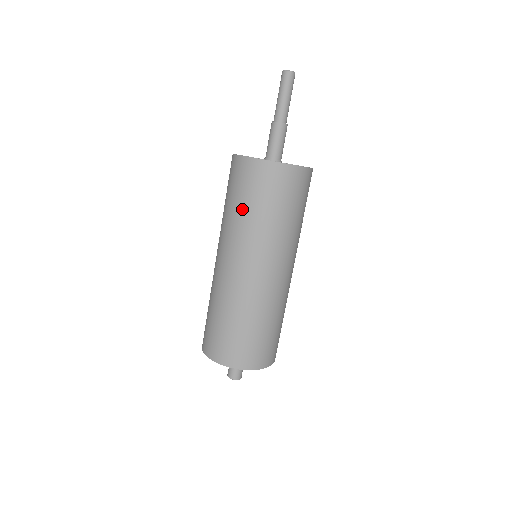
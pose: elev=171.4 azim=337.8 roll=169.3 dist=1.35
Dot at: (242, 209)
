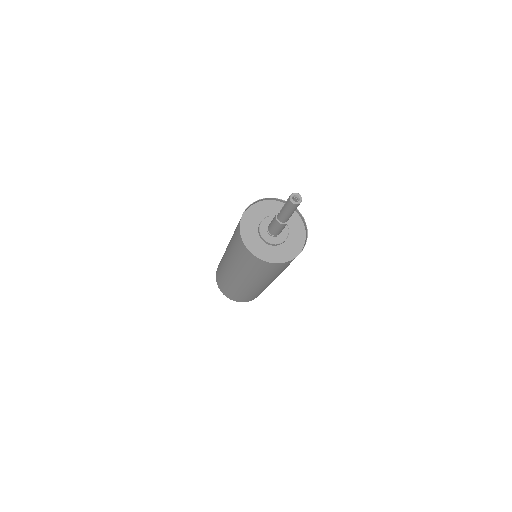
Dot at: (248, 269)
